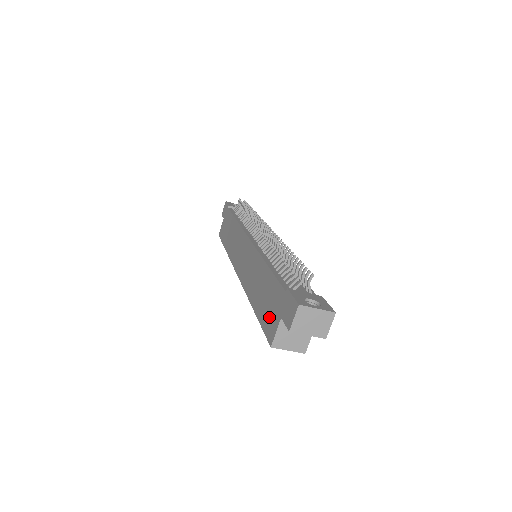
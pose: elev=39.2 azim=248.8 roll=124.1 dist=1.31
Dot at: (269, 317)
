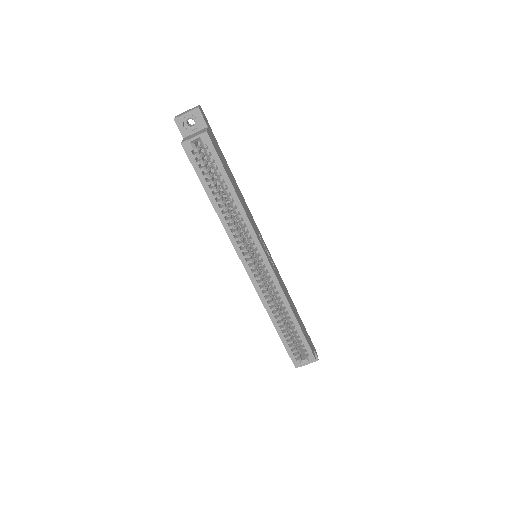
Dot at: occluded
